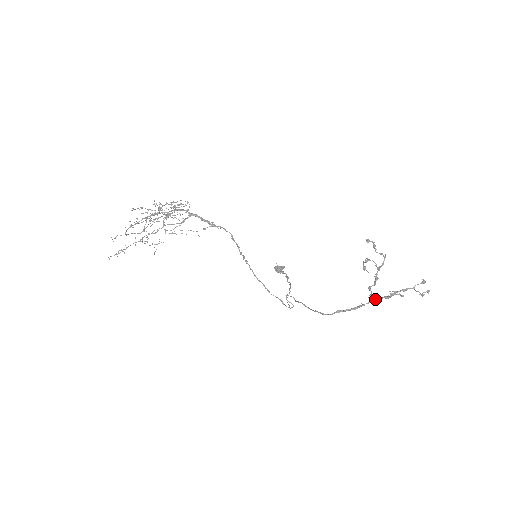
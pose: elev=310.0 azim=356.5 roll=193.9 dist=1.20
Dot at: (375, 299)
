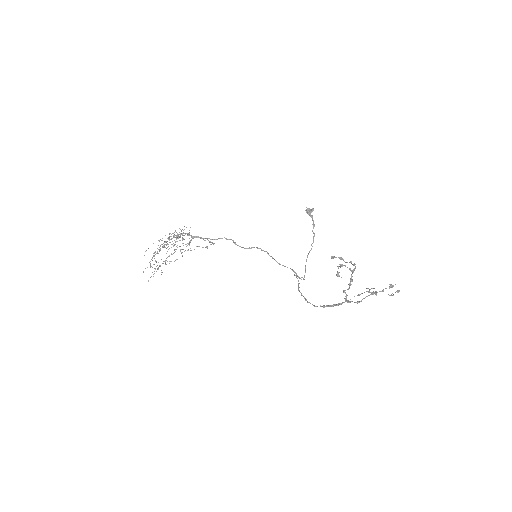
Dot at: occluded
